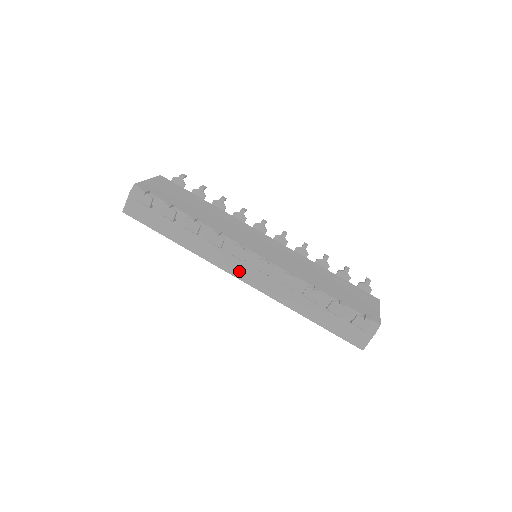
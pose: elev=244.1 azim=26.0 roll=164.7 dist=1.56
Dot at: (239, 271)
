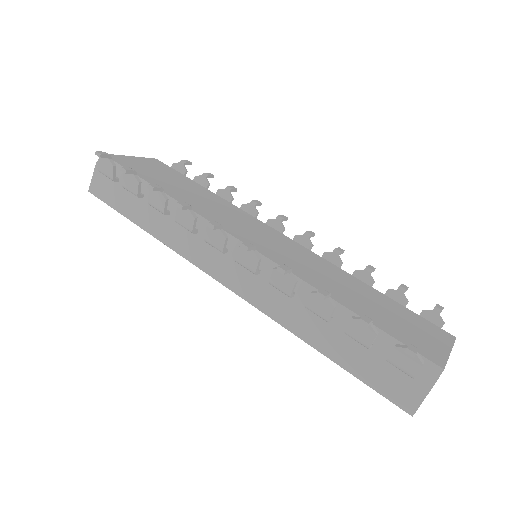
Dot at: (219, 269)
